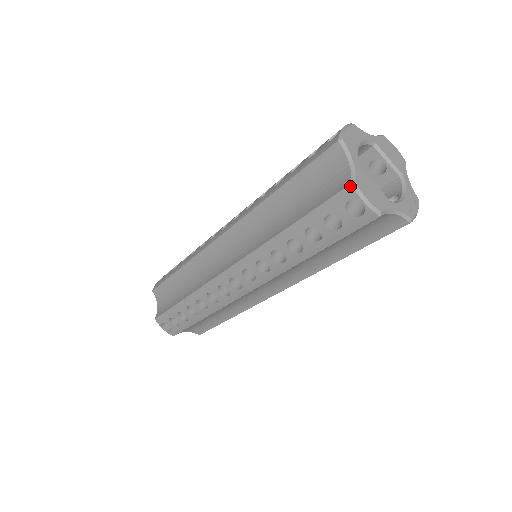
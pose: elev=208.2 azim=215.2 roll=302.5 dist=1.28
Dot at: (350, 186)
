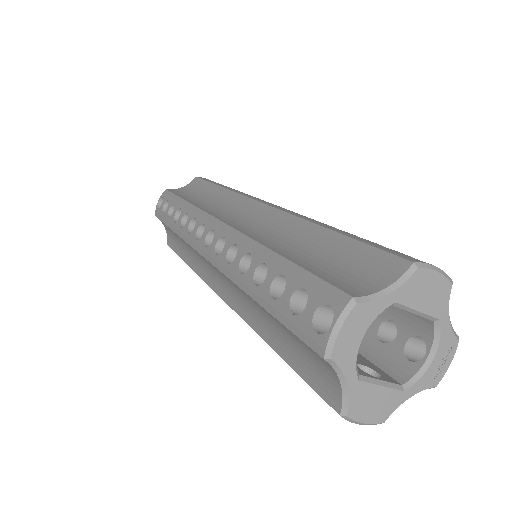
Dot at: occluded
